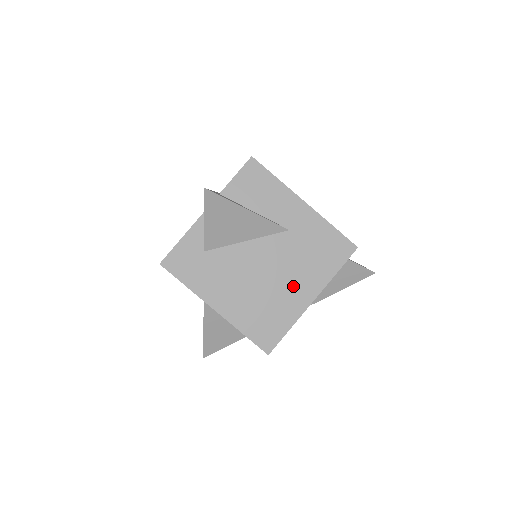
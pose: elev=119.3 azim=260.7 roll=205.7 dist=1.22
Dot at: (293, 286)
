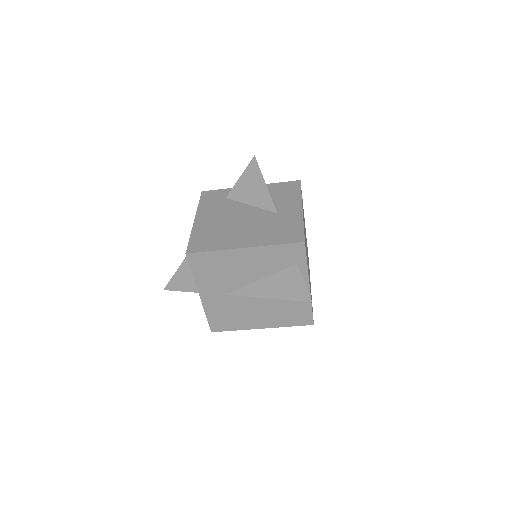
Dot at: (244, 235)
